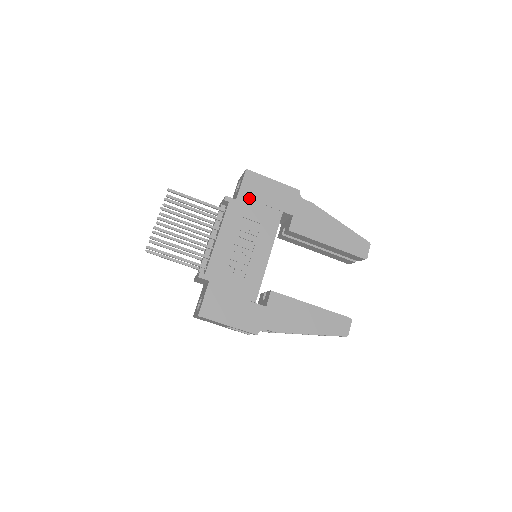
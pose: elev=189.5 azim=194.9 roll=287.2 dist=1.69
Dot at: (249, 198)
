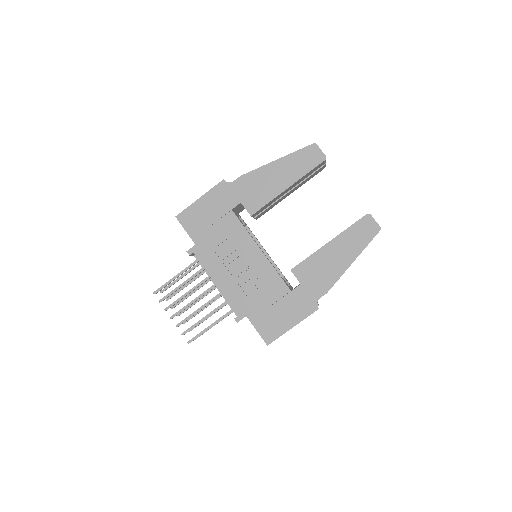
Dot at: (201, 232)
